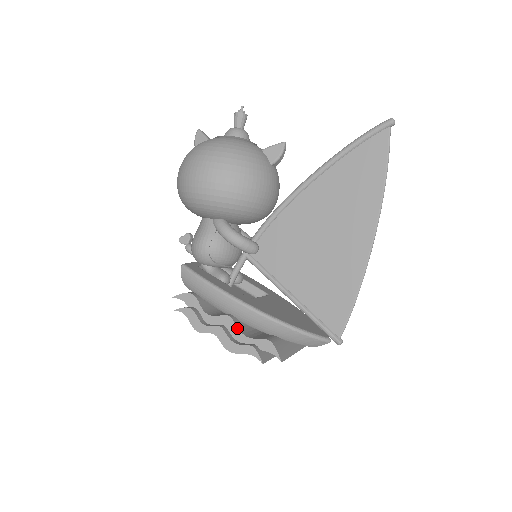
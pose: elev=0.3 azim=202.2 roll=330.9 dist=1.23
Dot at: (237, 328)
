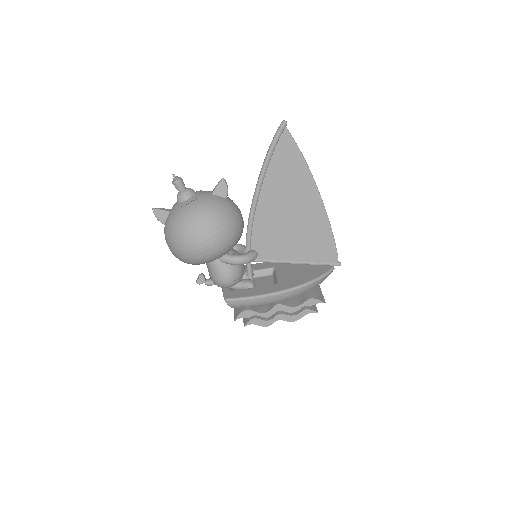
Dot at: (288, 307)
